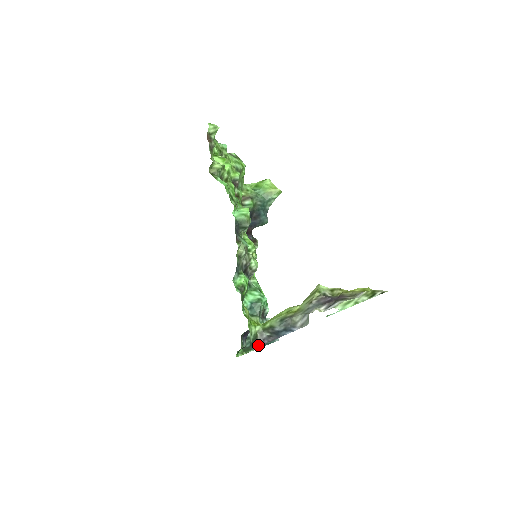
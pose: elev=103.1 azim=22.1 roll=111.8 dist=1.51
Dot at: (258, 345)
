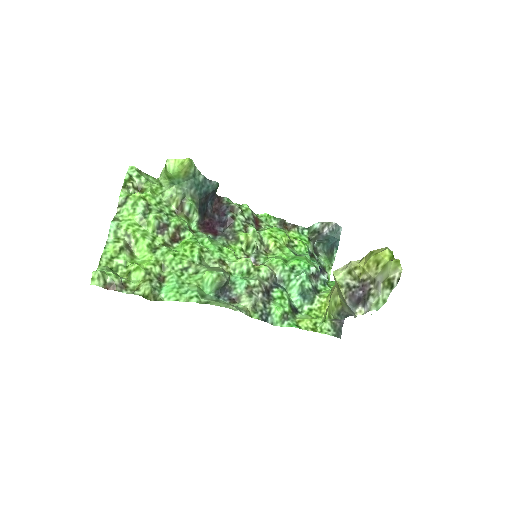
Dot at: (341, 325)
